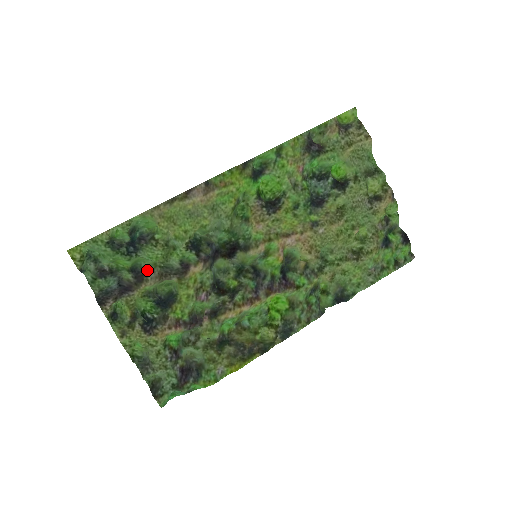
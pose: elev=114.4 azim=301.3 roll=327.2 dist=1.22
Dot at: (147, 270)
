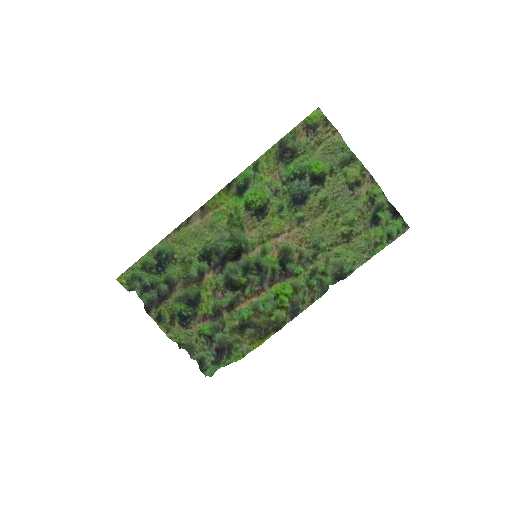
Dot at: (175, 281)
